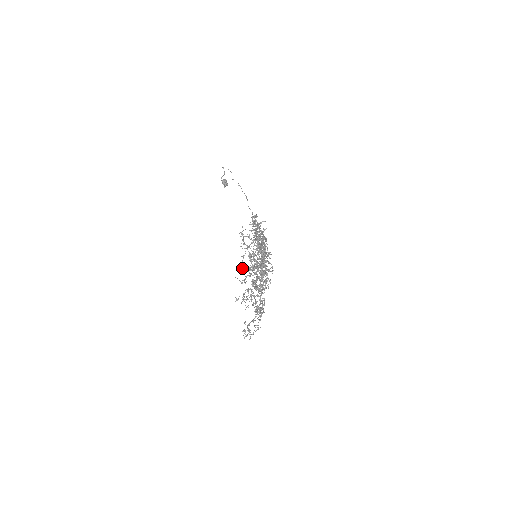
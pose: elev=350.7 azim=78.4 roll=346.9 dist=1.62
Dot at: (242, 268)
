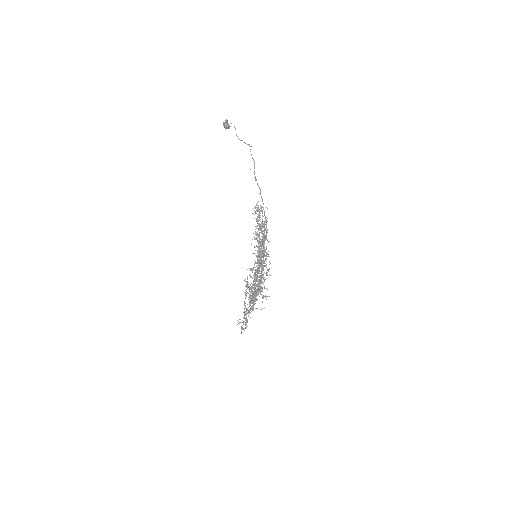
Dot at: (245, 308)
